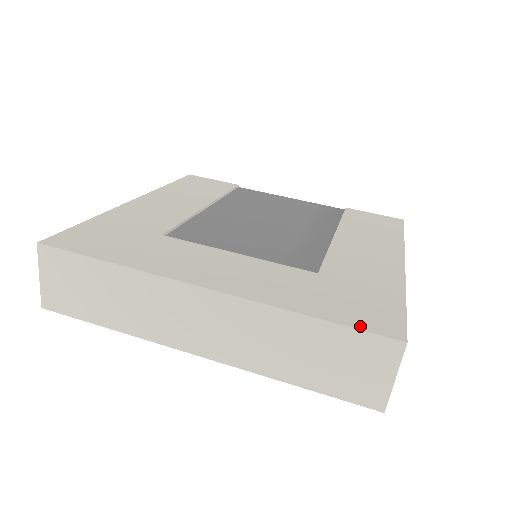
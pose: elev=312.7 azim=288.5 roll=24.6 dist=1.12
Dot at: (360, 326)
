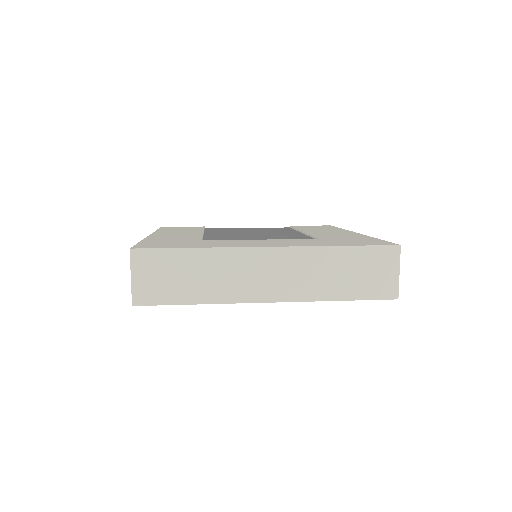
Dot at: (371, 245)
